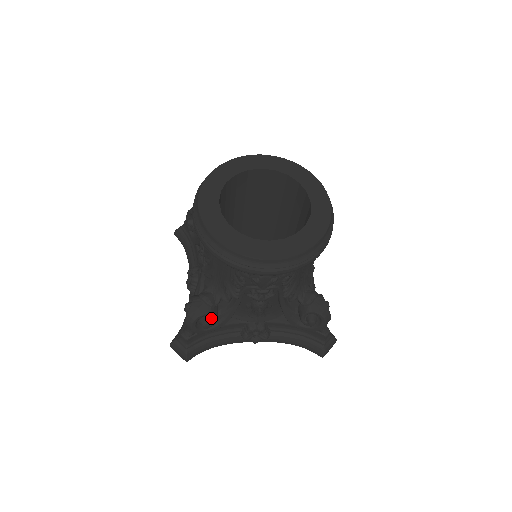
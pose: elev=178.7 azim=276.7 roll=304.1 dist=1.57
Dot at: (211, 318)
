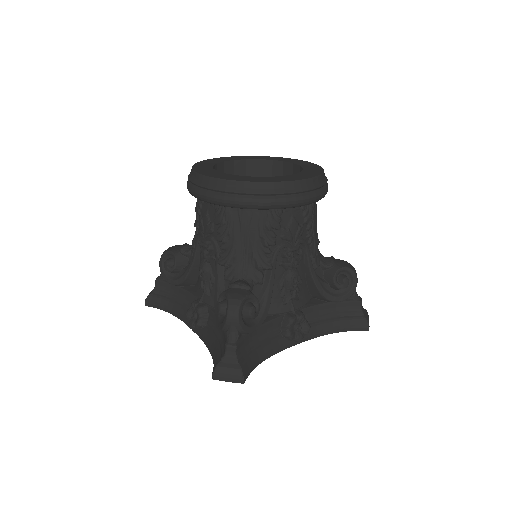
Dot at: (253, 305)
